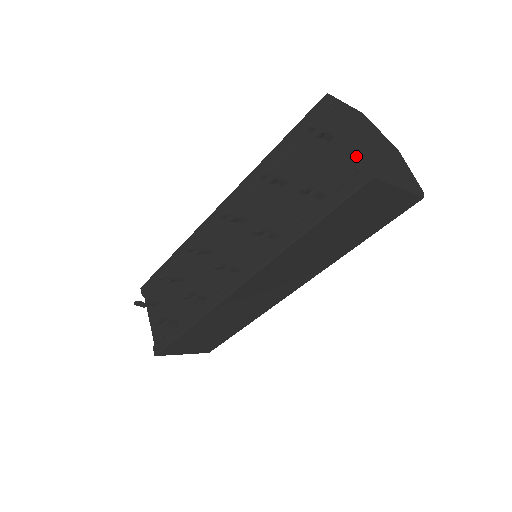
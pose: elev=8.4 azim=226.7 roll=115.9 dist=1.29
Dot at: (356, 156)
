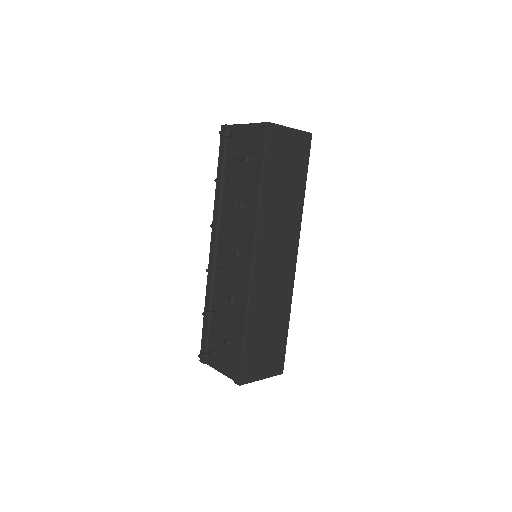
Dot at: (255, 127)
